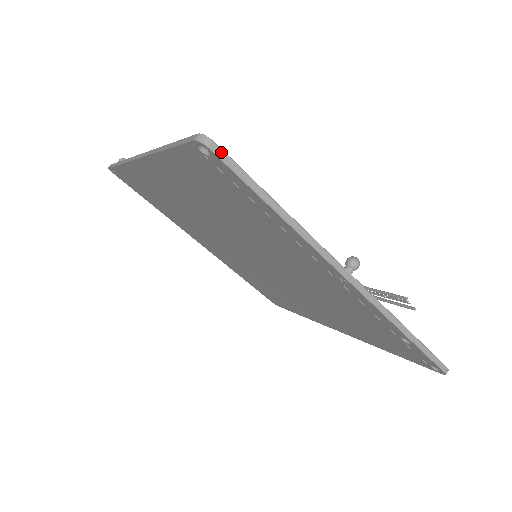
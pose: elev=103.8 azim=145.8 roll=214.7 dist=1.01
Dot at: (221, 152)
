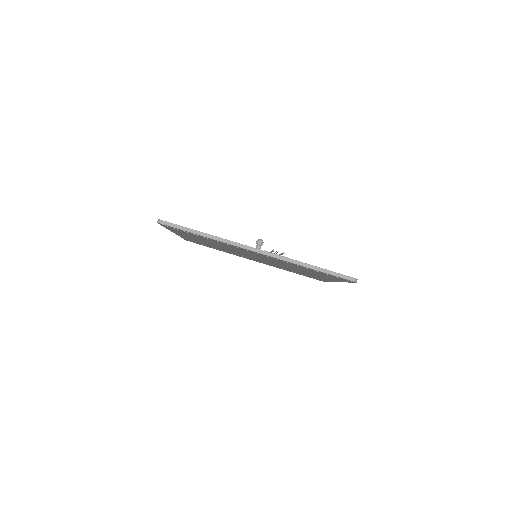
Dot at: (167, 223)
